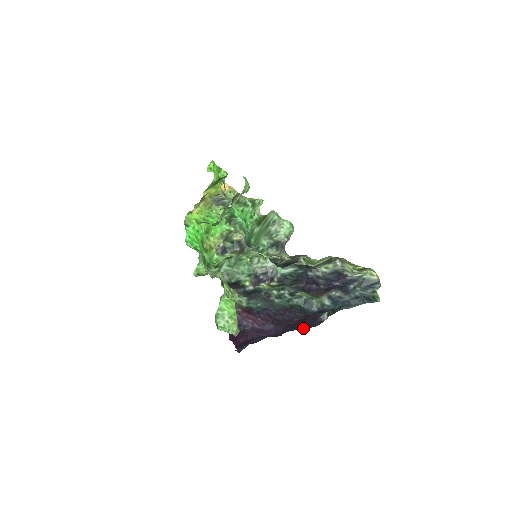
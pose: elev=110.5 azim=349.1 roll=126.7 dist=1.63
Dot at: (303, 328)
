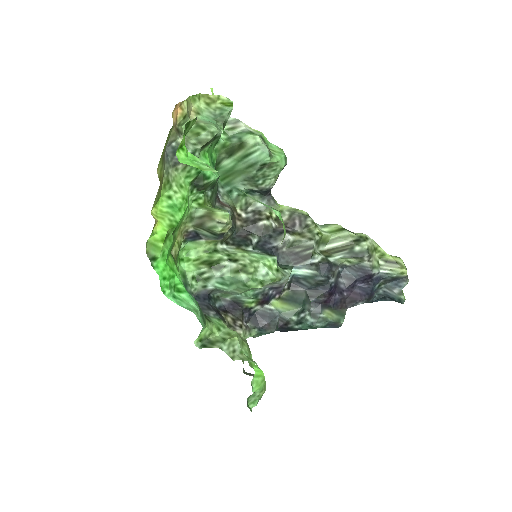
Dot at: occluded
